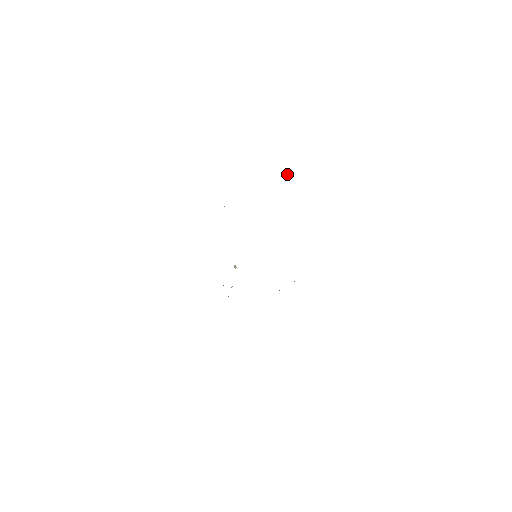
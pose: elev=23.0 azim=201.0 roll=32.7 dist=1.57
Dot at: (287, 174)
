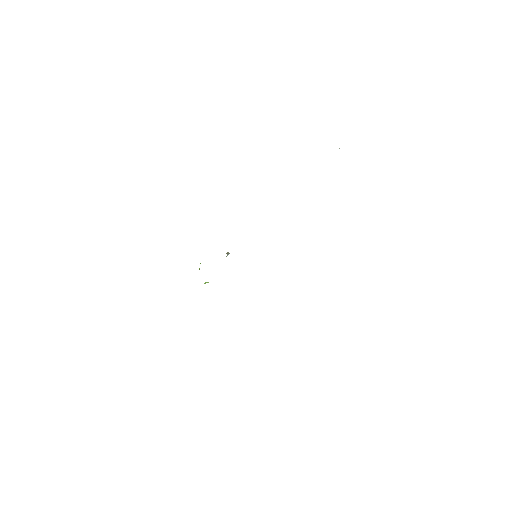
Dot at: occluded
